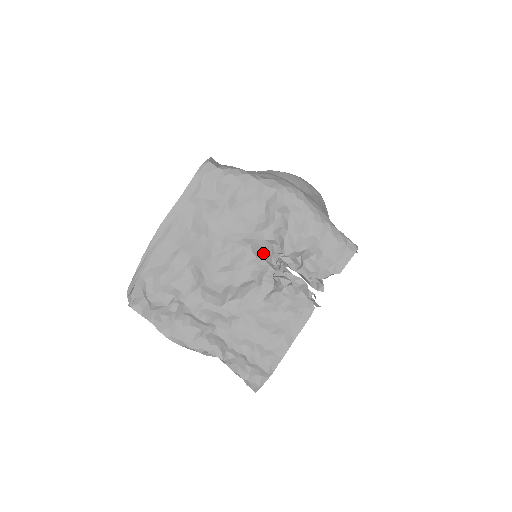
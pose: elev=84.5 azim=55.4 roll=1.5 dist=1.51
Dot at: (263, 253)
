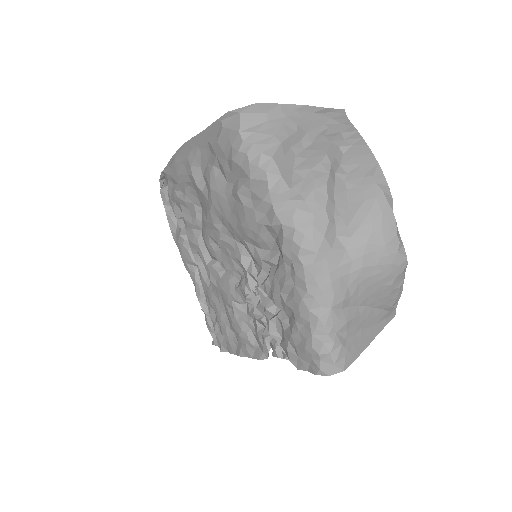
Dot at: (255, 263)
